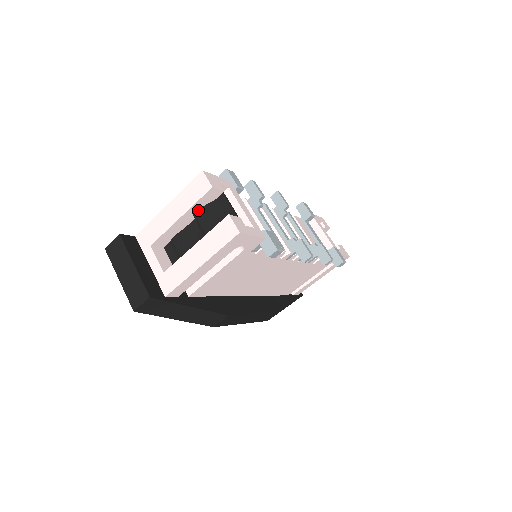
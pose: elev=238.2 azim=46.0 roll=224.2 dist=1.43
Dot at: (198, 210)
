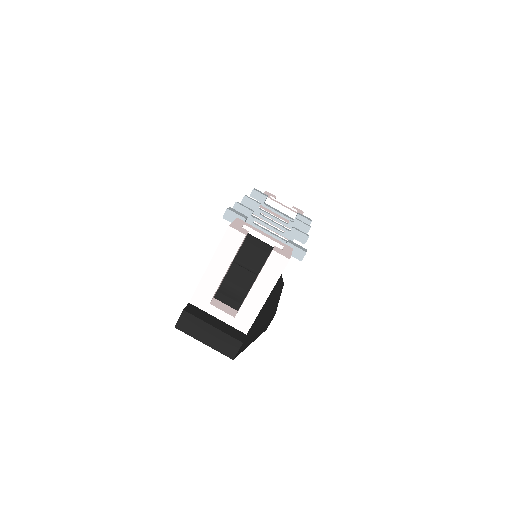
Dot at: (236, 257)
